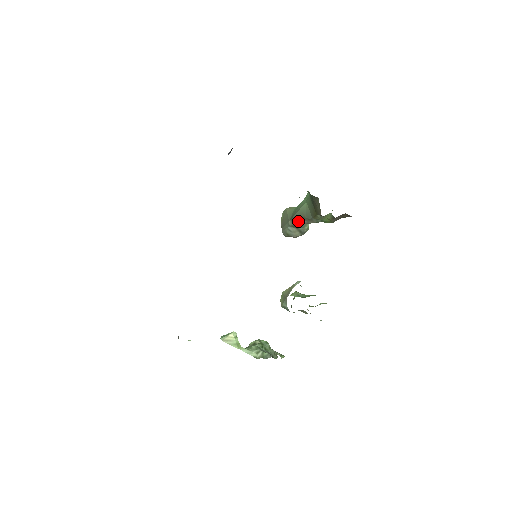
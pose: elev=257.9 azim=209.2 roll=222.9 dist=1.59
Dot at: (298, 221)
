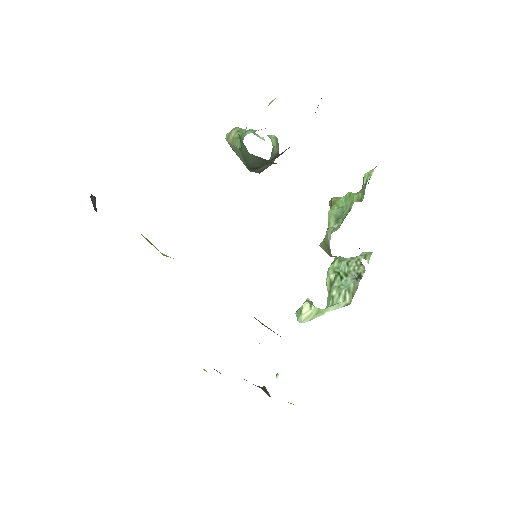
Dot at: (260, 167)
